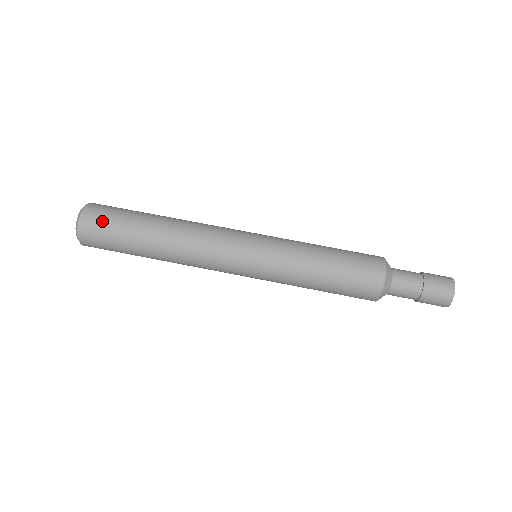
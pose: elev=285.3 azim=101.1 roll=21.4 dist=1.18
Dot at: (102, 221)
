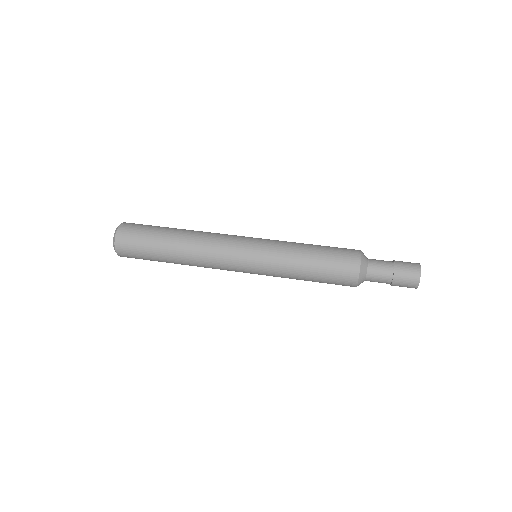
Dot at: (141, 224)
